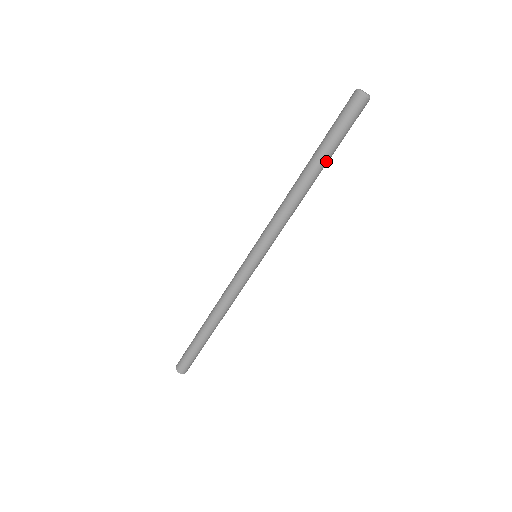
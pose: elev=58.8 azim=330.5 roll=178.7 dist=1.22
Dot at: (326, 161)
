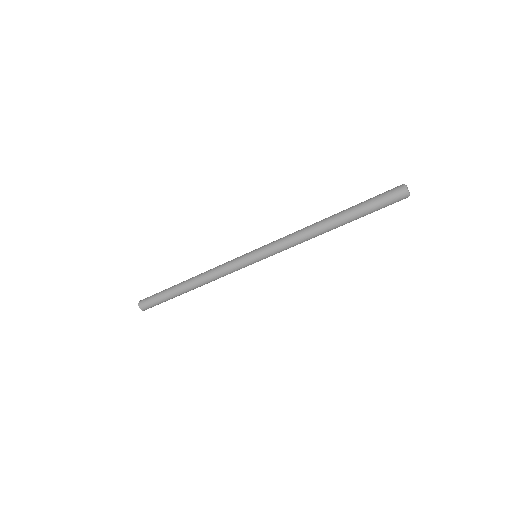
Dot at: (352, 220)
